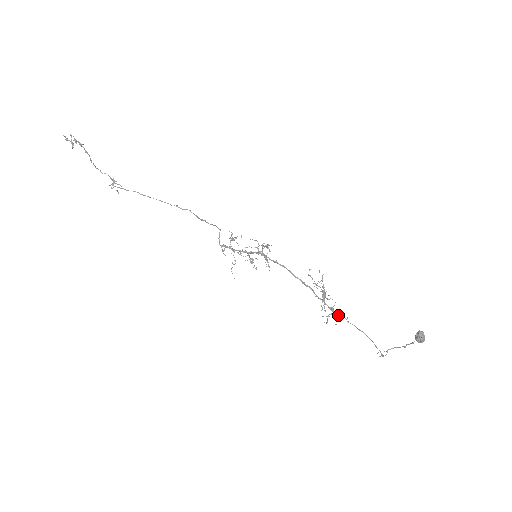
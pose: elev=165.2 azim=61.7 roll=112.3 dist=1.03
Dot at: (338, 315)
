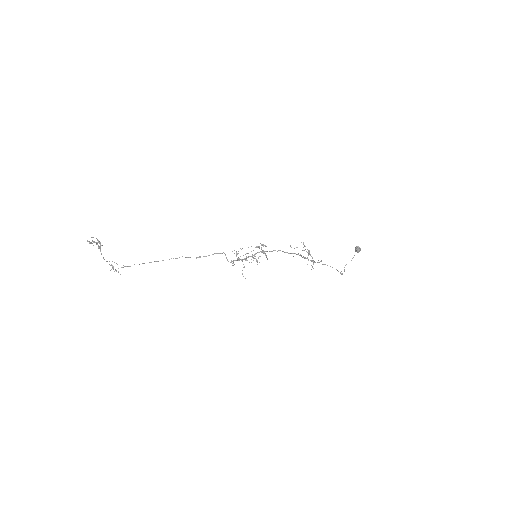
Dot at: occluded
